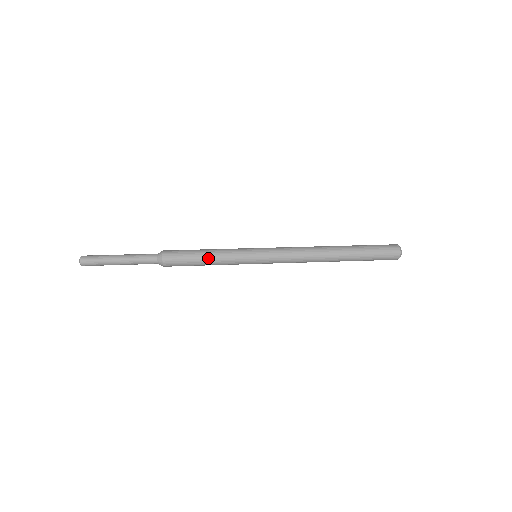
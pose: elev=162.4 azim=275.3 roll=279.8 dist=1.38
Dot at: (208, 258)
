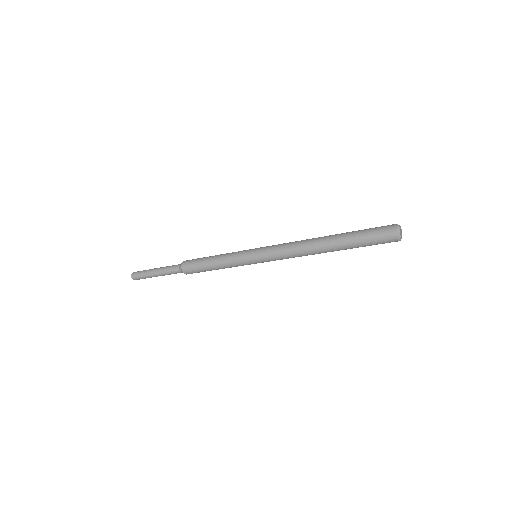
Dot at: (214, 262)
